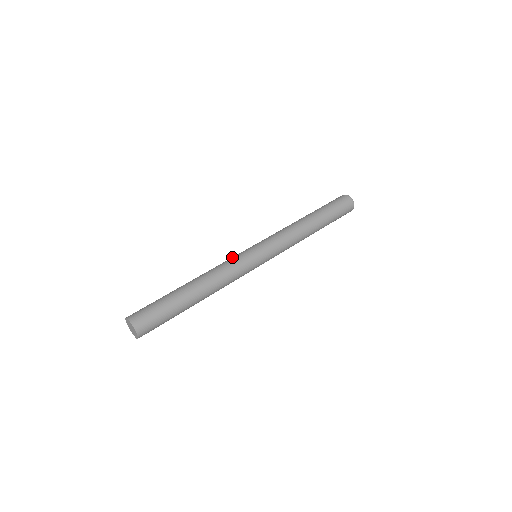
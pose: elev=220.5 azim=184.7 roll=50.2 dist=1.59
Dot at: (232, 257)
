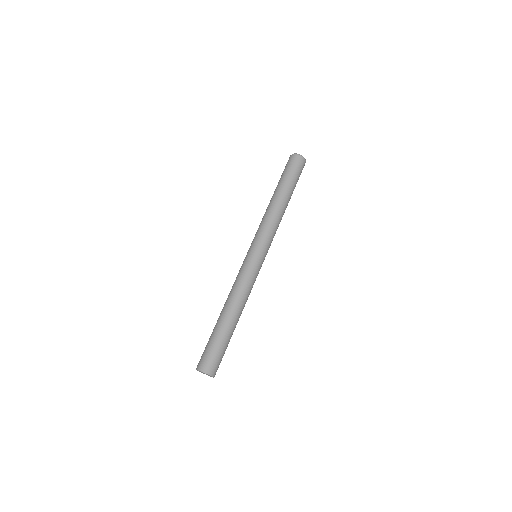
Dot at: (240, 270)
